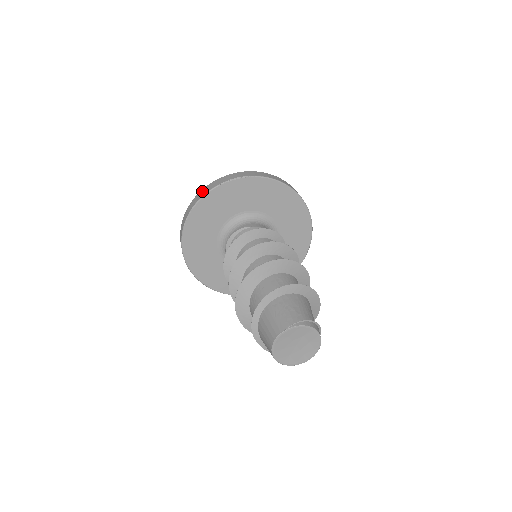
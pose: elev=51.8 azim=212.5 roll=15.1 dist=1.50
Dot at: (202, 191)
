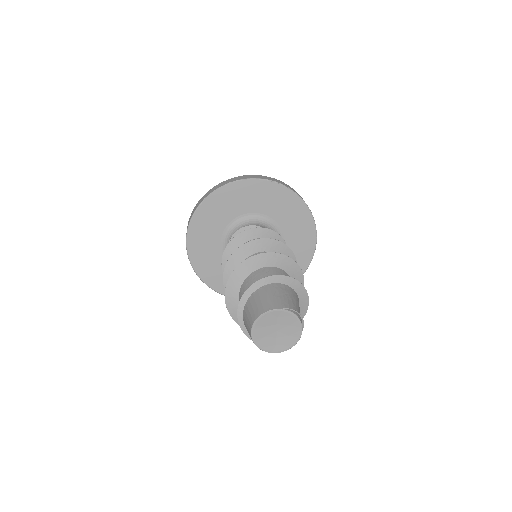
Dot at: (245, 176)
